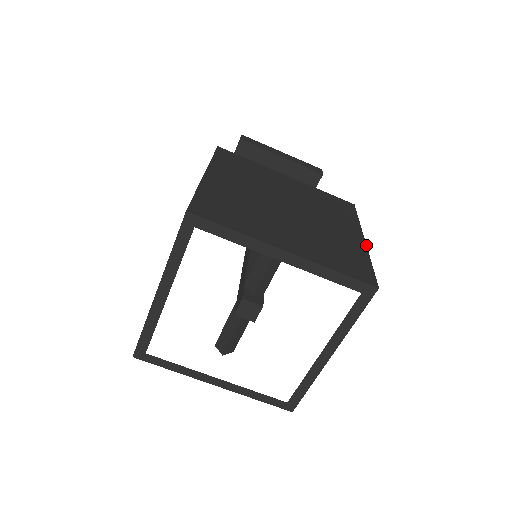
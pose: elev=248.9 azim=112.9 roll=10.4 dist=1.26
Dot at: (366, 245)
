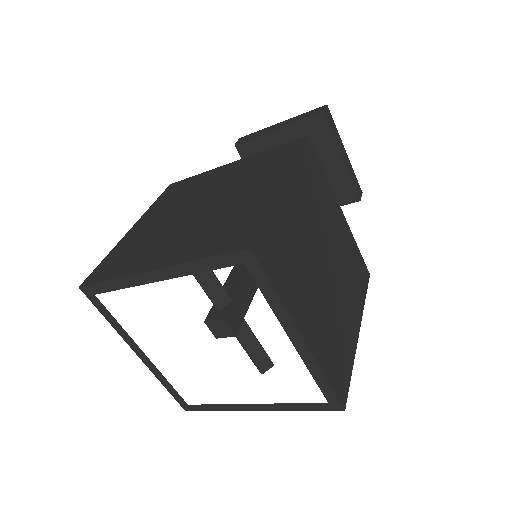
Dot at: (280, 190)
